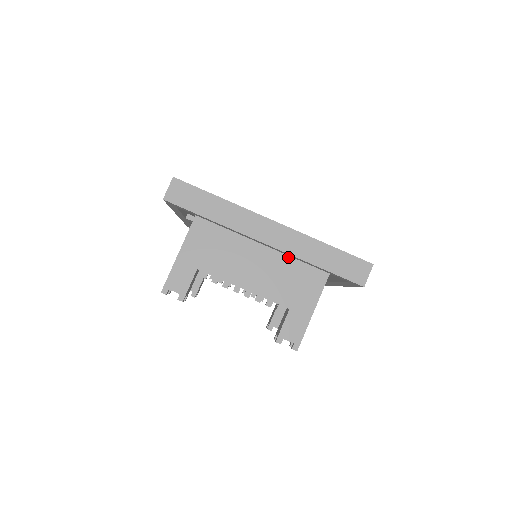
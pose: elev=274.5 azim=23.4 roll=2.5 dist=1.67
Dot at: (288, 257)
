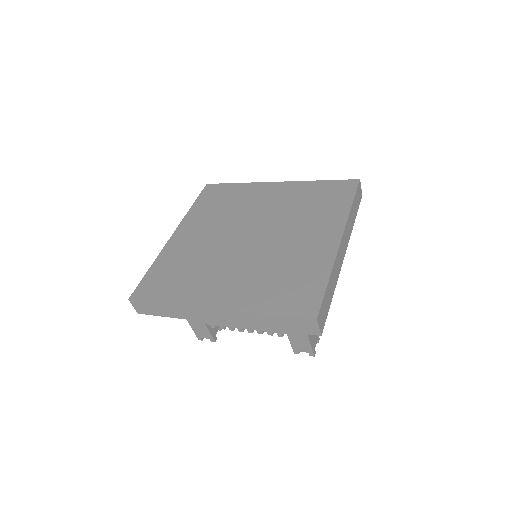
Dot at: occluded
